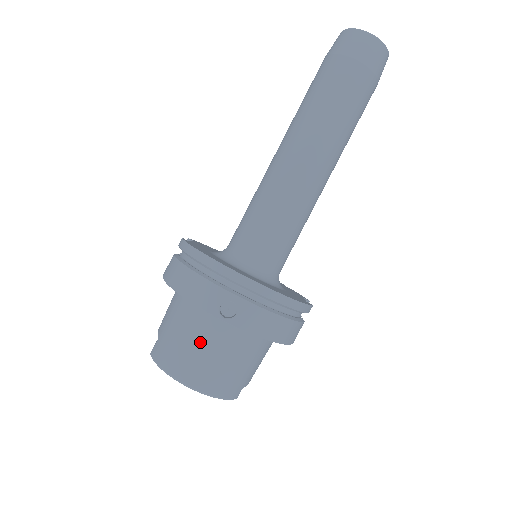
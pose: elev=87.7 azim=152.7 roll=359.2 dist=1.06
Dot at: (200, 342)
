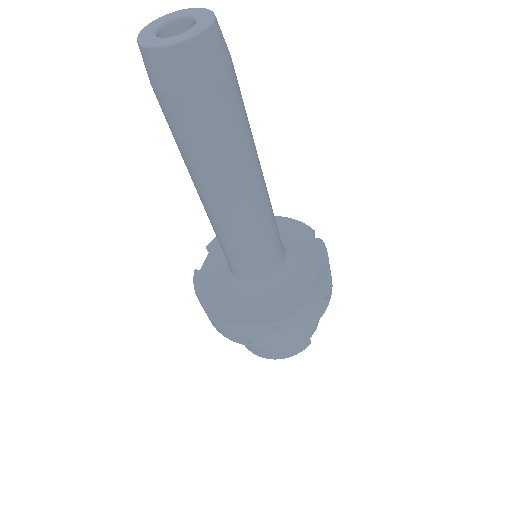
Dot at: occluded
